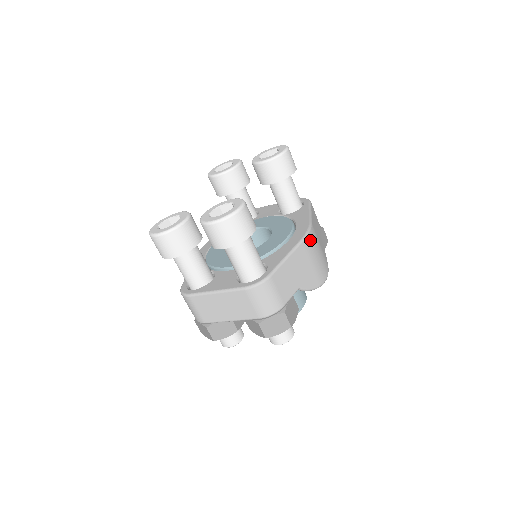
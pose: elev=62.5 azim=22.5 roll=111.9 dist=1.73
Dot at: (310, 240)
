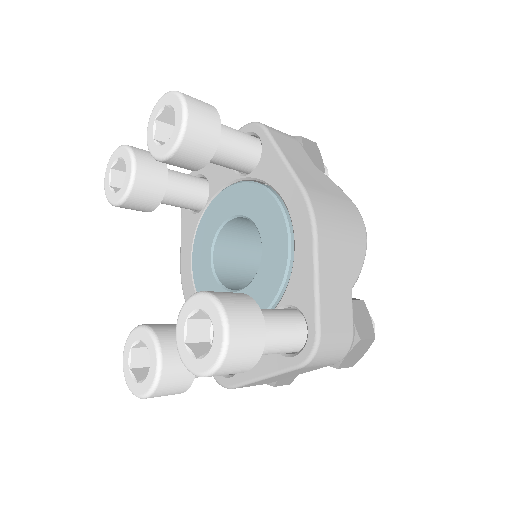
Dot at: (321, 218)
